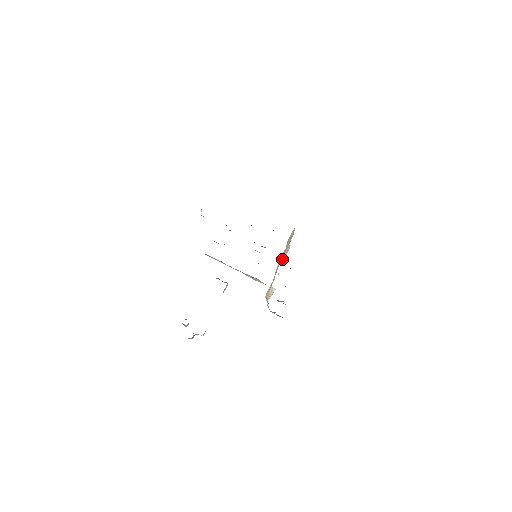
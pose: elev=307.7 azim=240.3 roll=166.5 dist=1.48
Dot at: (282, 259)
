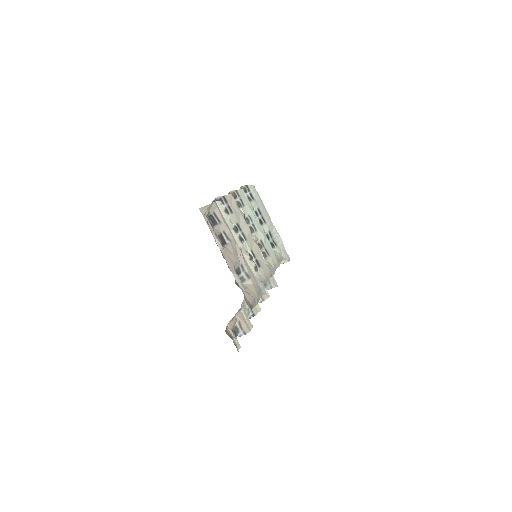
Dot at: occluded
